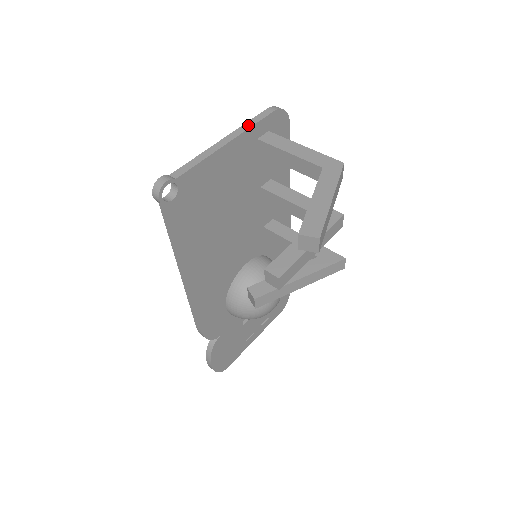
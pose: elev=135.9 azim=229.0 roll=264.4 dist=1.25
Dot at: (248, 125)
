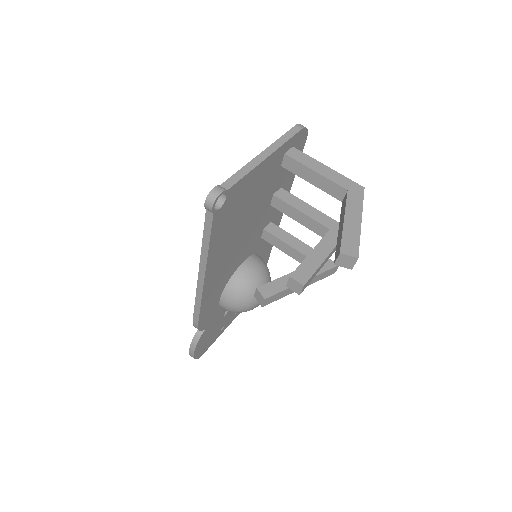
Dot at: (281, 141)
